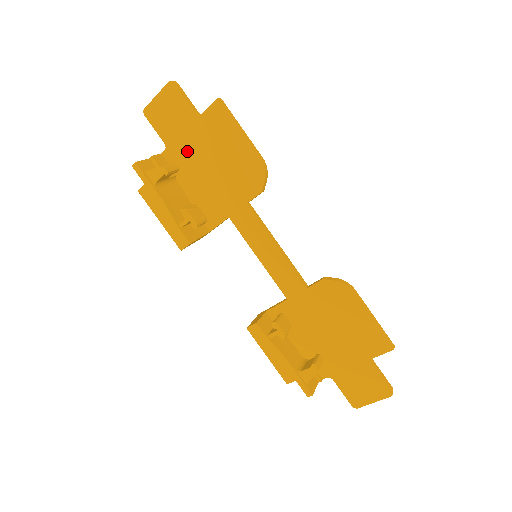
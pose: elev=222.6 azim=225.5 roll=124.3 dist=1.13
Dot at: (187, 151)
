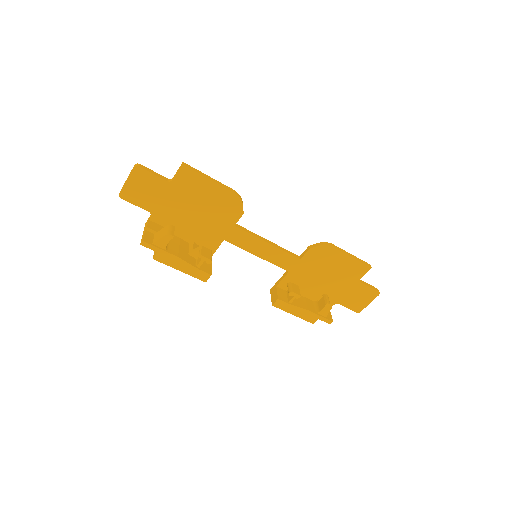
Dot at: (171, 210)
